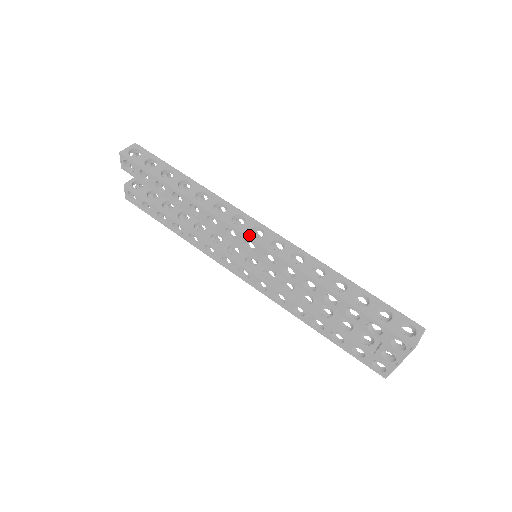
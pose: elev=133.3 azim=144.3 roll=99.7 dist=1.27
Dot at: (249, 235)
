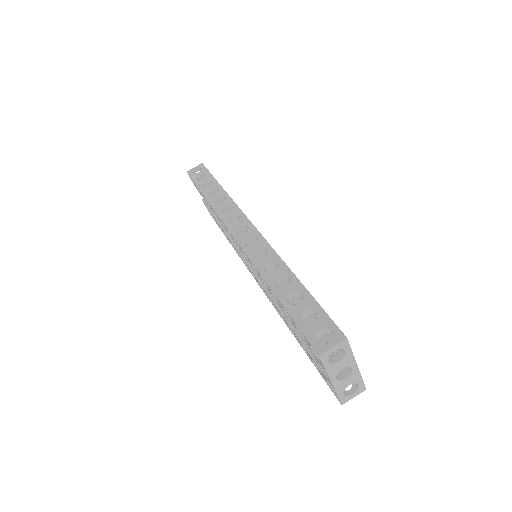
Dot at: (233, 232)
